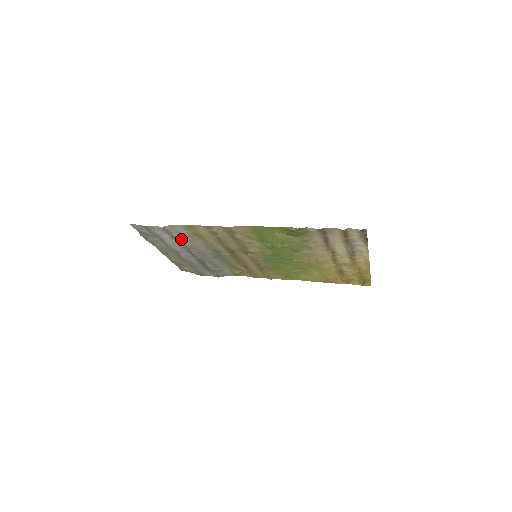
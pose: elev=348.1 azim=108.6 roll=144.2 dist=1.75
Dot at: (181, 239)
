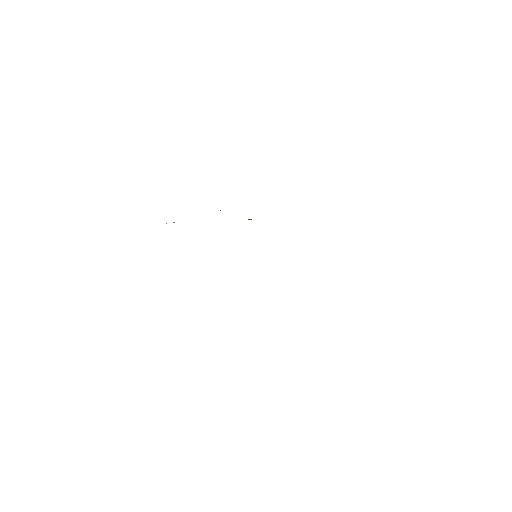
Dot at: occluded
